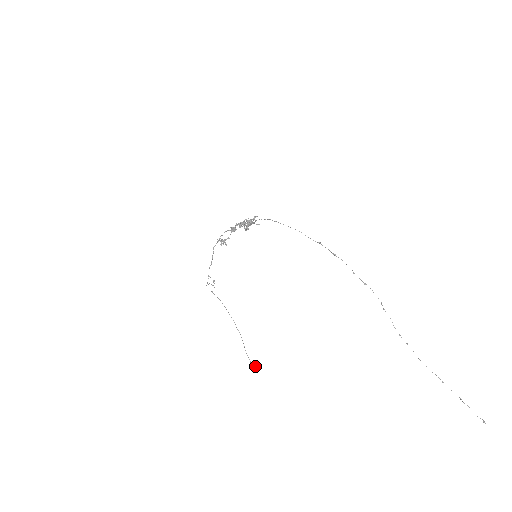
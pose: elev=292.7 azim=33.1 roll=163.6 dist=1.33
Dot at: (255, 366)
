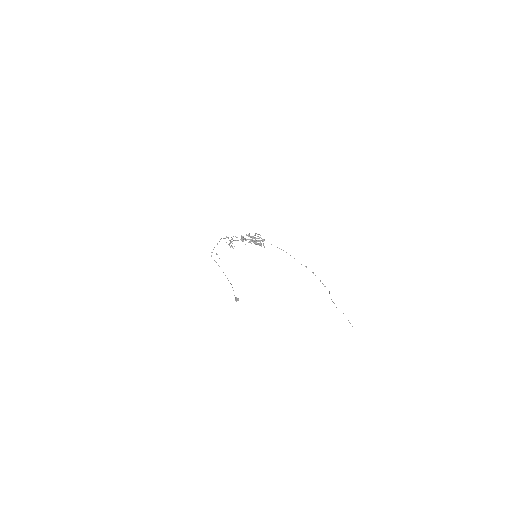
Dot at: (238, 300)
